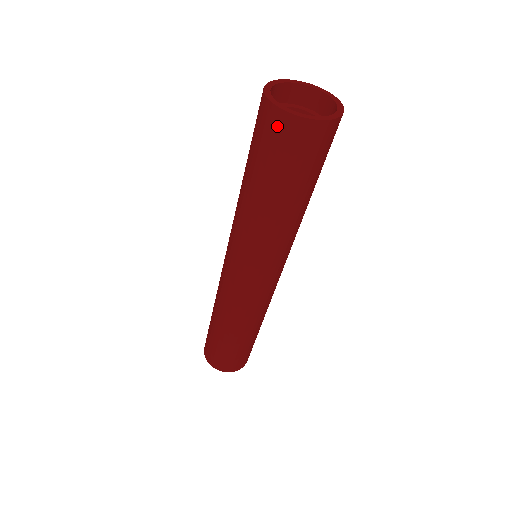
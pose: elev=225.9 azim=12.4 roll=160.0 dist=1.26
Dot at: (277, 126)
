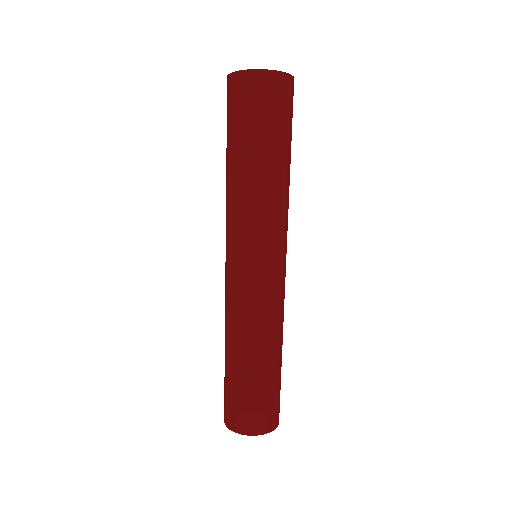
Dot at: (262, 85)
